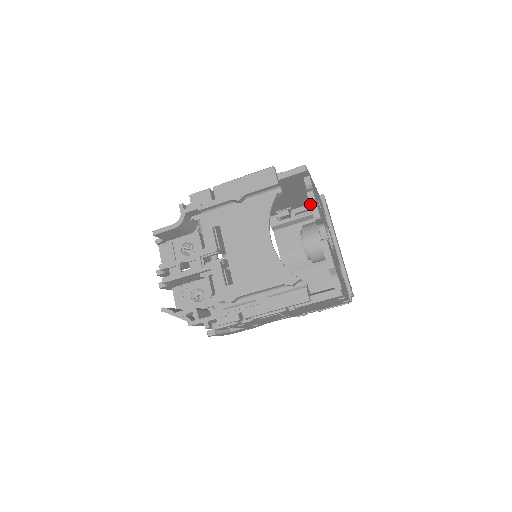
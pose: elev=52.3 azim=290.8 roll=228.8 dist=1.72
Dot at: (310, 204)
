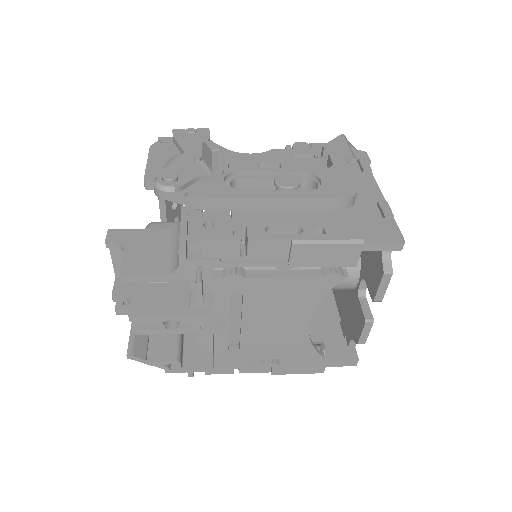
Dot at: (379, 287)
